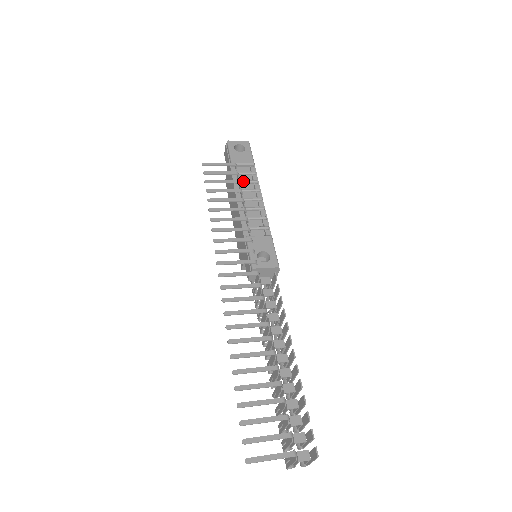
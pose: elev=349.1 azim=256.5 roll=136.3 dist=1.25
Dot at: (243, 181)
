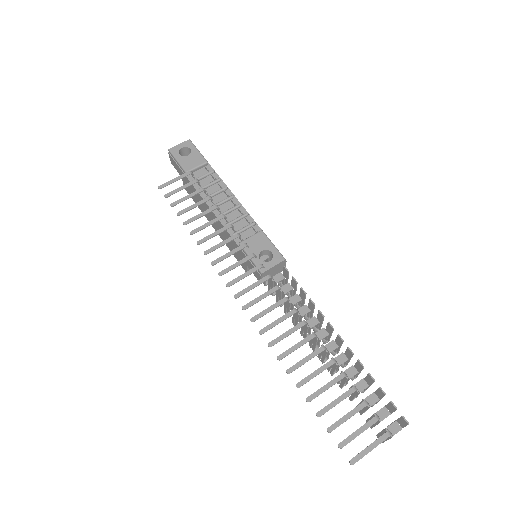
Dot at: (206, 186)
